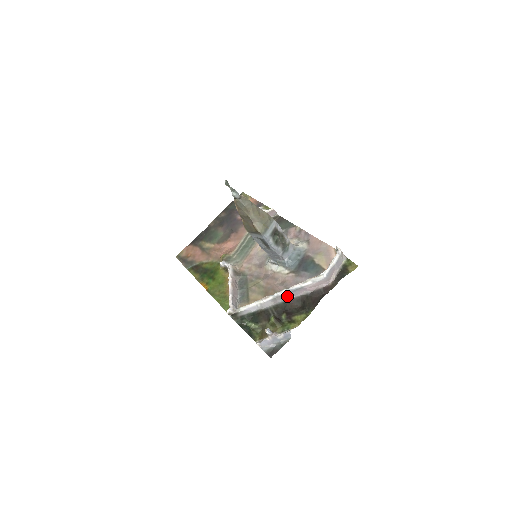
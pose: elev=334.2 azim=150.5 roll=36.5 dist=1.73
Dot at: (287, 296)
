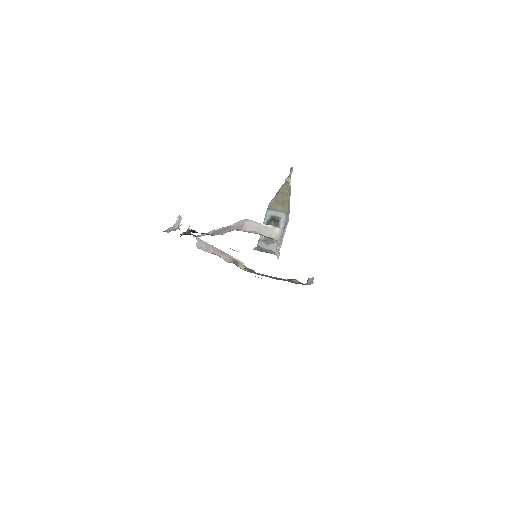
Dot at: (219, 232)
